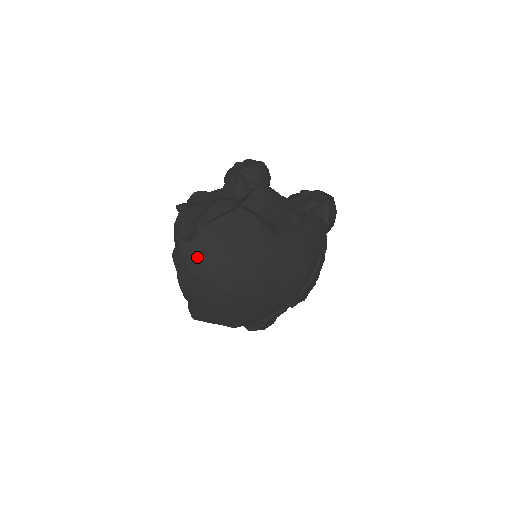
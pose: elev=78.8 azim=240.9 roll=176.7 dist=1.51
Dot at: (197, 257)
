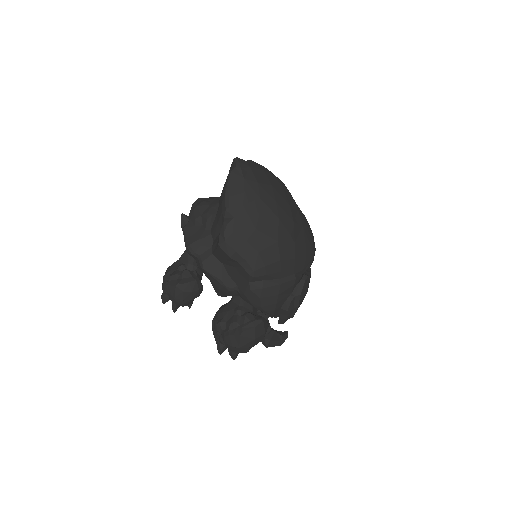
Dot at: (250, 170)
